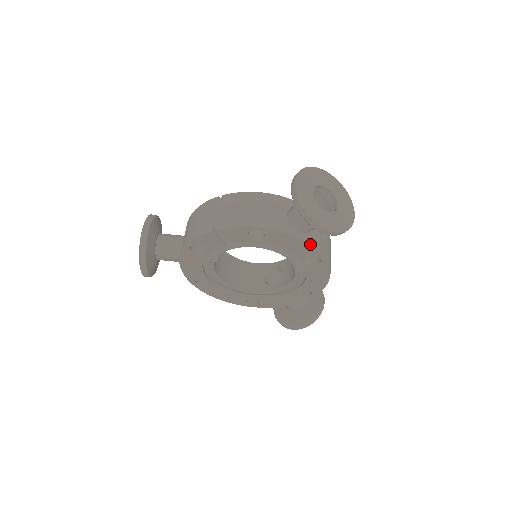
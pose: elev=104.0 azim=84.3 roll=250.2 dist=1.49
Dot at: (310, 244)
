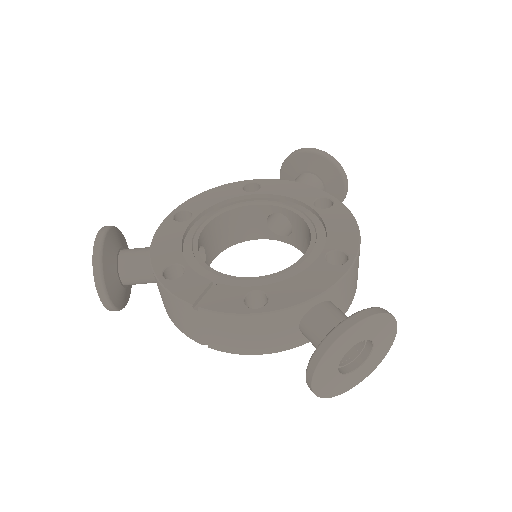
Dot at: occluded
